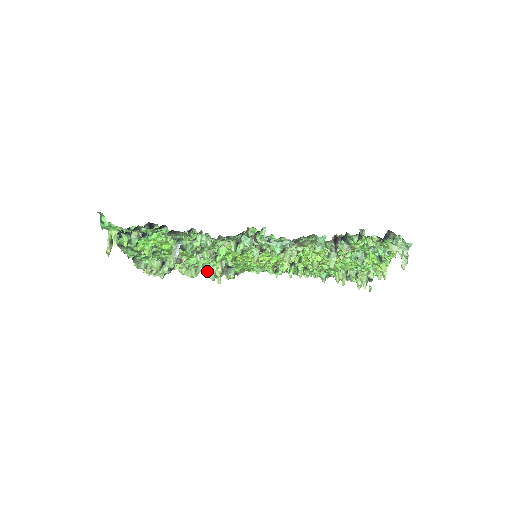
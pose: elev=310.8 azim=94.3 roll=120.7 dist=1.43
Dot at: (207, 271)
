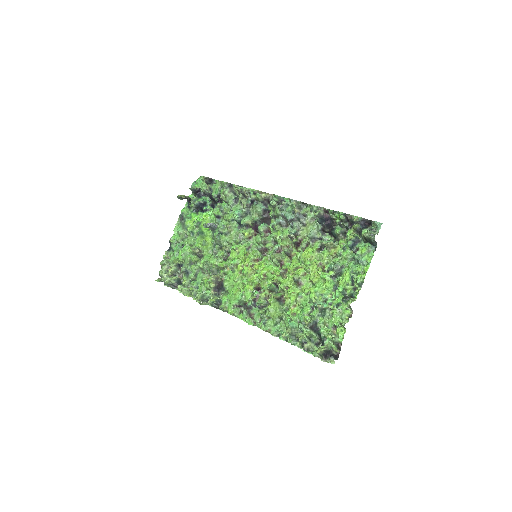
Dot at: (200, 293)
